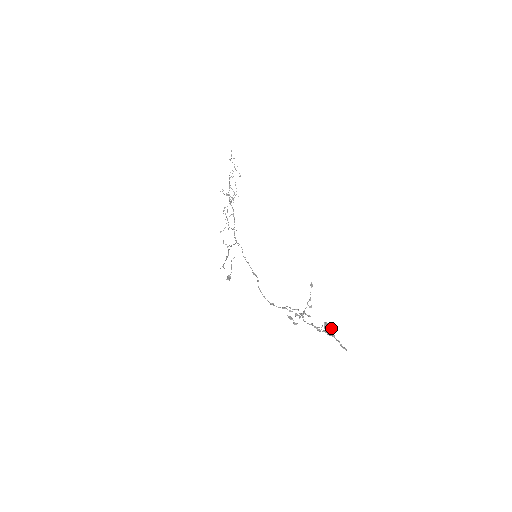
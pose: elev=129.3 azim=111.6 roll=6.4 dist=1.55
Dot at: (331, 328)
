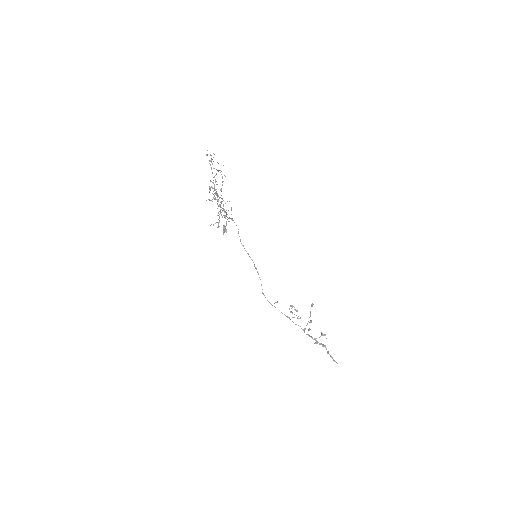
Dot at: occluded
